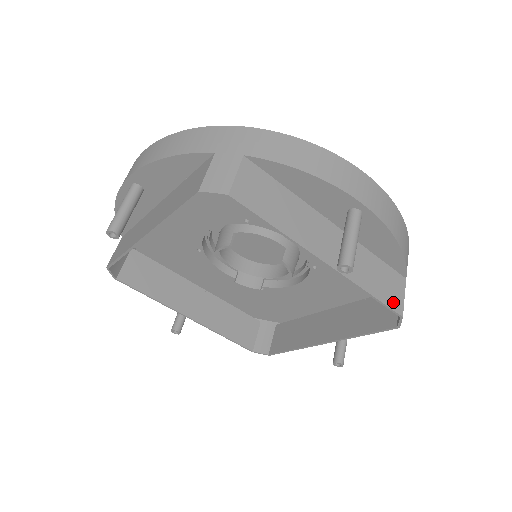
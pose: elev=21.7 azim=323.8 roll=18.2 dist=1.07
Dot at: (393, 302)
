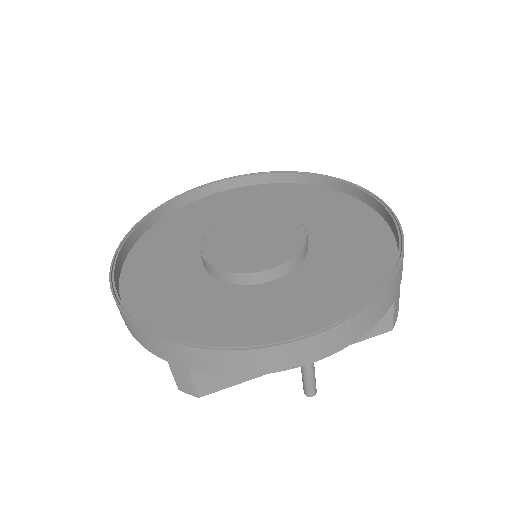
Dot at: (379, 330)
